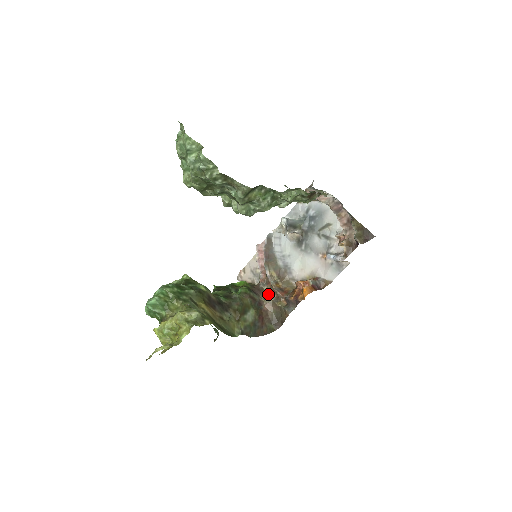
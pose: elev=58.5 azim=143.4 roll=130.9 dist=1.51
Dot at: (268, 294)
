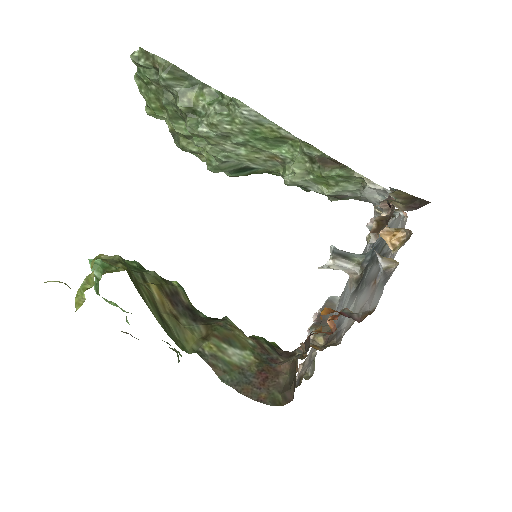
Dot at: (295, 356)
